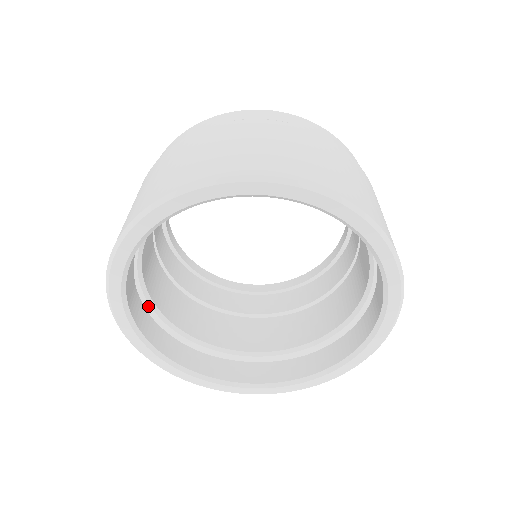
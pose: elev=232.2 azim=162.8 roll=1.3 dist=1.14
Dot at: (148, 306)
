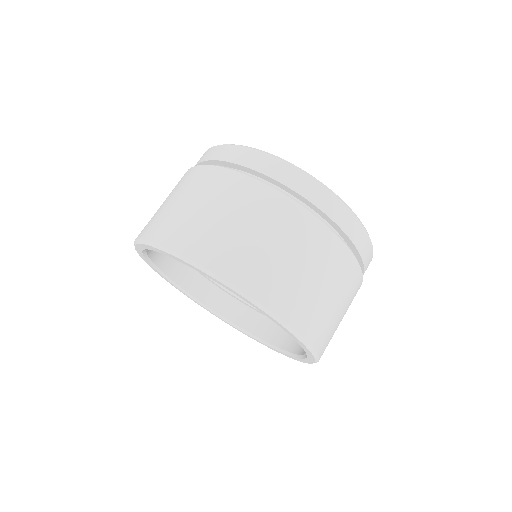
Dot at: occluded
